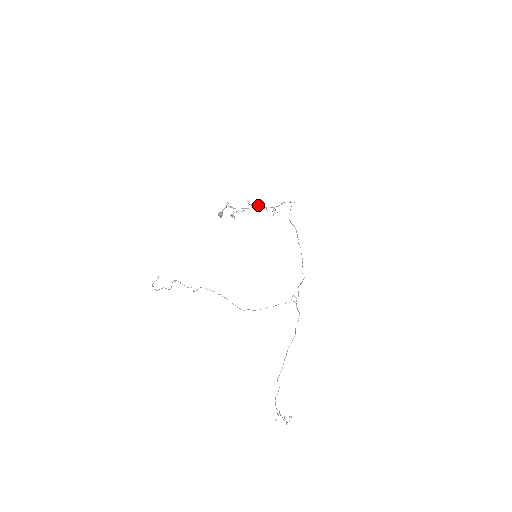
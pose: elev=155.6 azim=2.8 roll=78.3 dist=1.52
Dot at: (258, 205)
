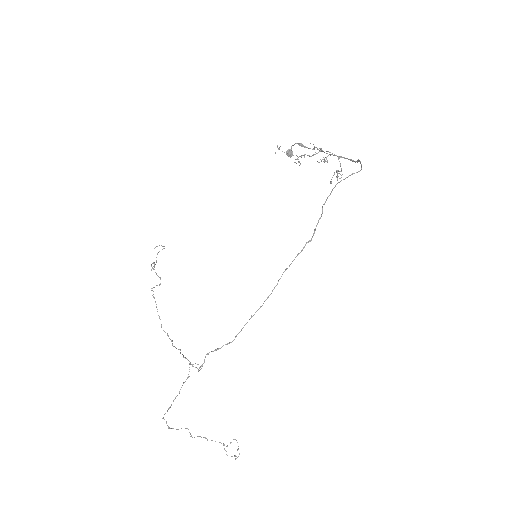
Dot at: occluded
